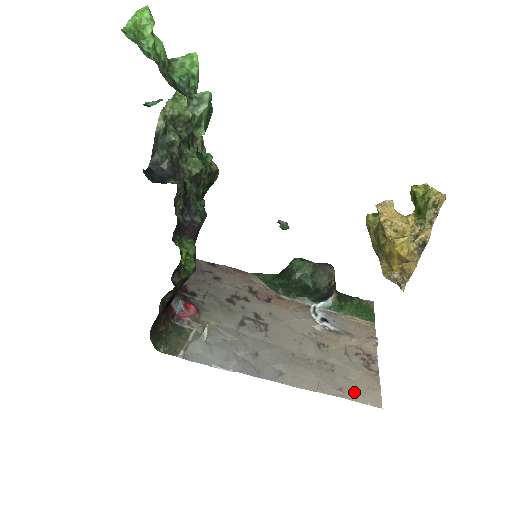
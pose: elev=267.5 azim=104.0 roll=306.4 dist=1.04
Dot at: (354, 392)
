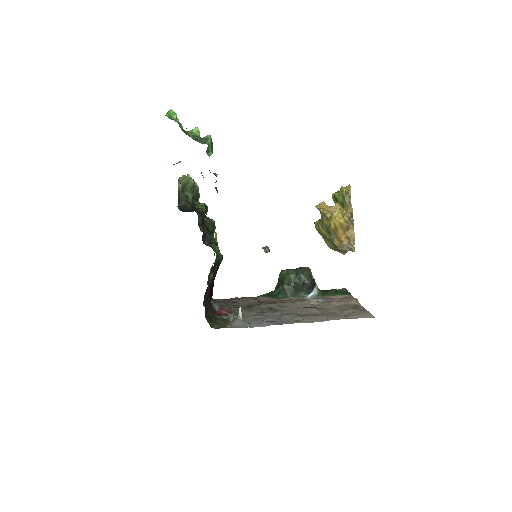
Dot at: (353, 316)
